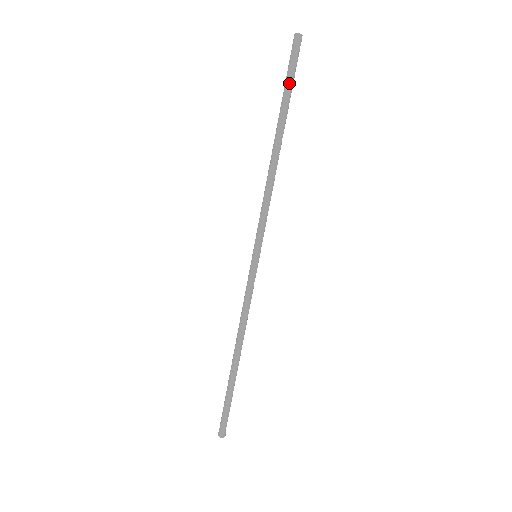
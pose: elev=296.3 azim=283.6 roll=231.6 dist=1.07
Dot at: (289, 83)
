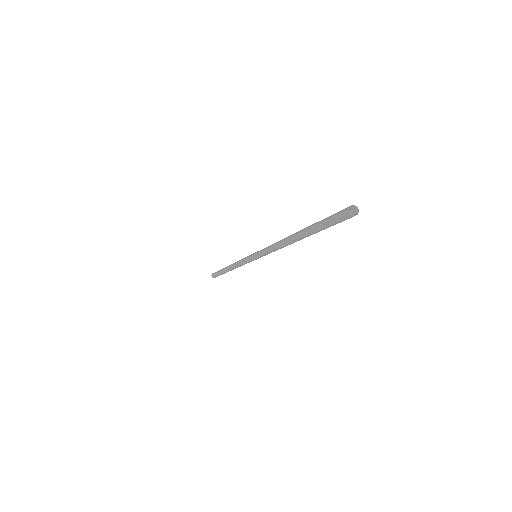
Dot at: (322, 228)
